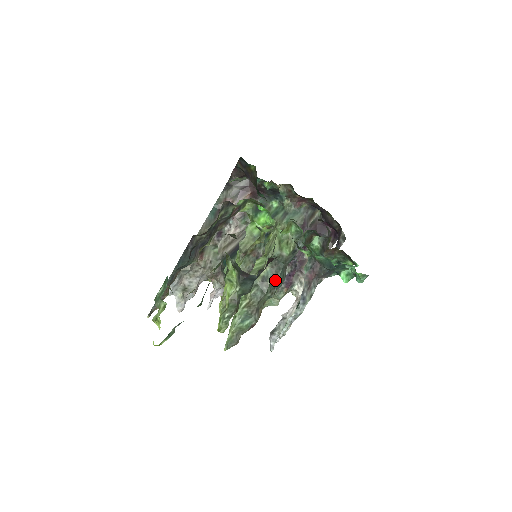
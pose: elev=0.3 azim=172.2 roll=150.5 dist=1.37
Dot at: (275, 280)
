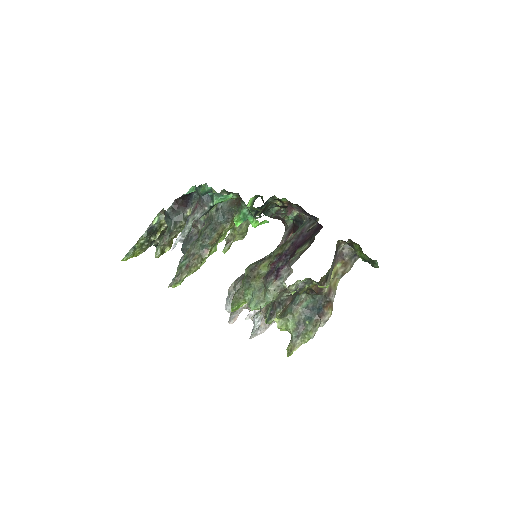
Dot at: (205, 232)
